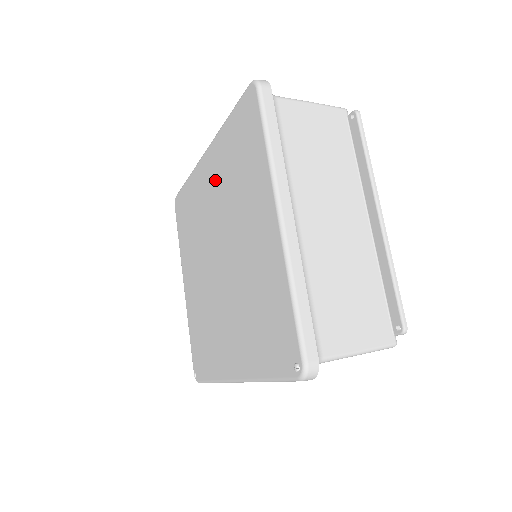
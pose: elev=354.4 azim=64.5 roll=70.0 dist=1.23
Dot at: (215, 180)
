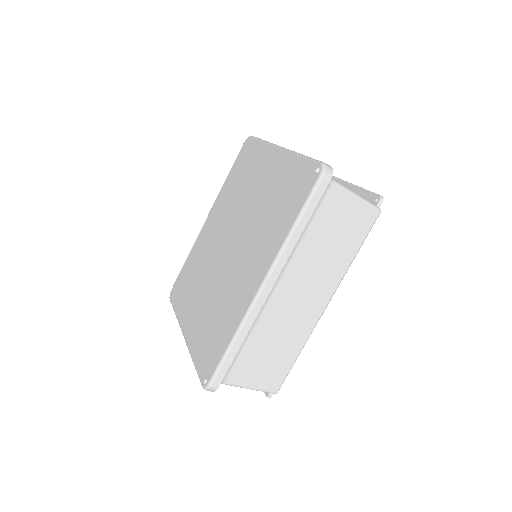
Dot at: (220, 213)
